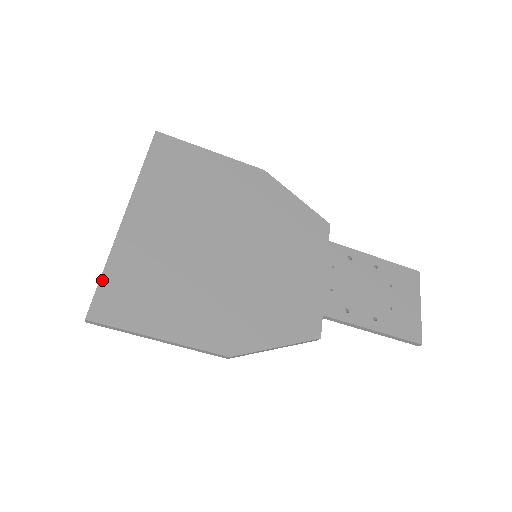
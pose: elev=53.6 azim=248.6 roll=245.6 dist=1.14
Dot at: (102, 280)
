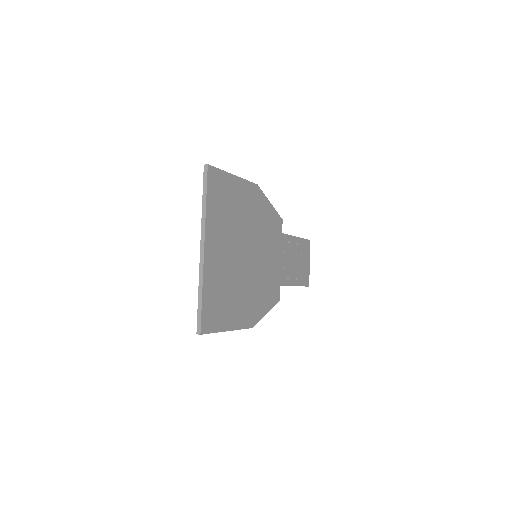
Dot at: (203, 305)
